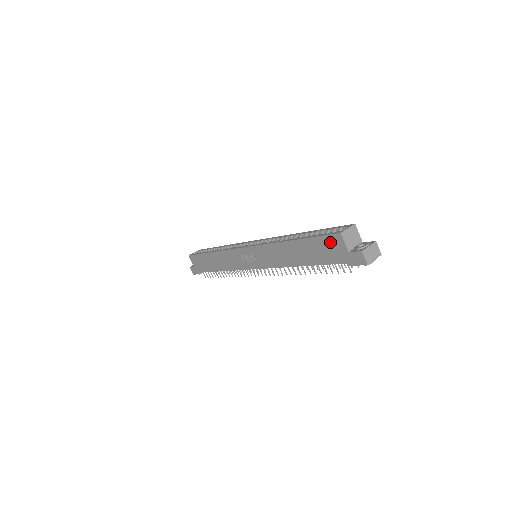
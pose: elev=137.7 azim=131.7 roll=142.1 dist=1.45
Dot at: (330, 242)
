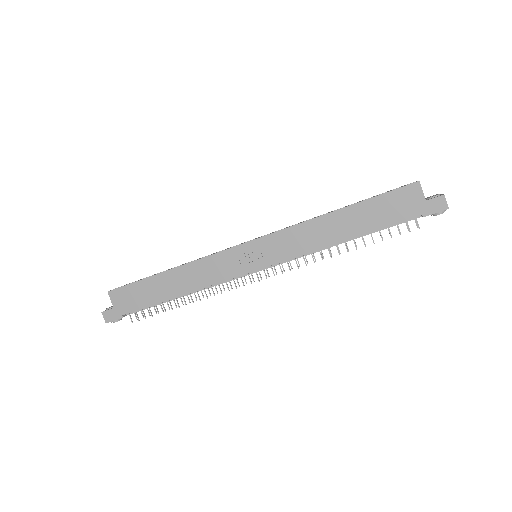
Dot at: (402, 195)
